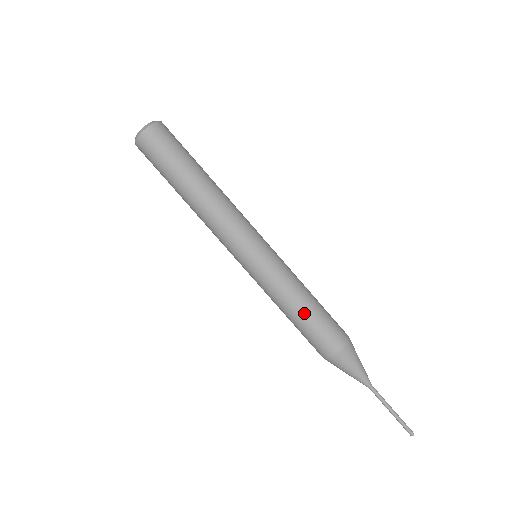
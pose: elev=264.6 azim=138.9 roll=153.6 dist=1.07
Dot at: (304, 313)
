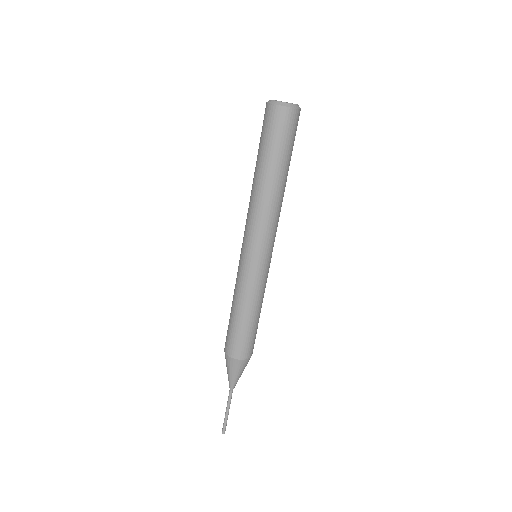
Dot at: (255, 320)
